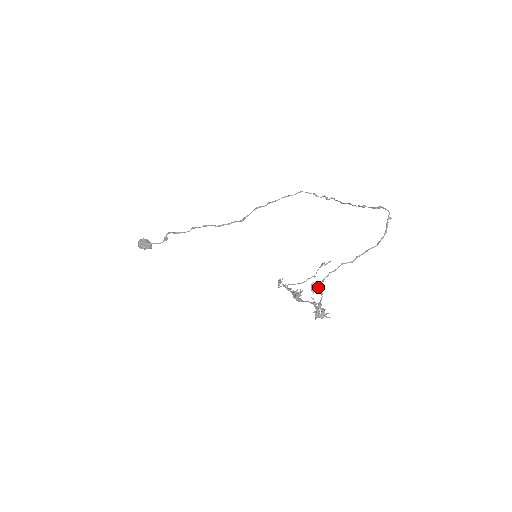
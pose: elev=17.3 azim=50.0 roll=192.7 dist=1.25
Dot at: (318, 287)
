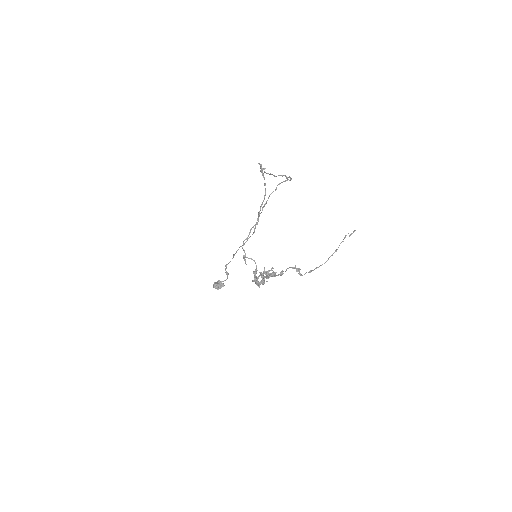
Dot at: occluded
